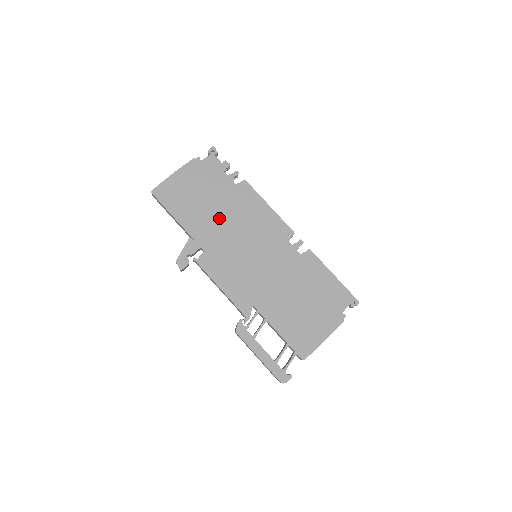
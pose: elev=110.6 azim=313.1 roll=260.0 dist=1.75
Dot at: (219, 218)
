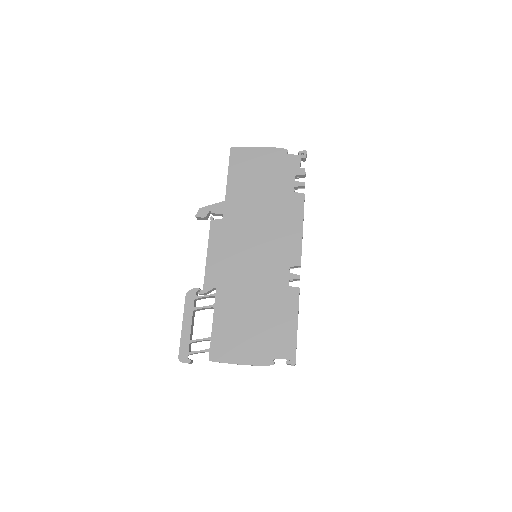
Dot at: (257, 205)
